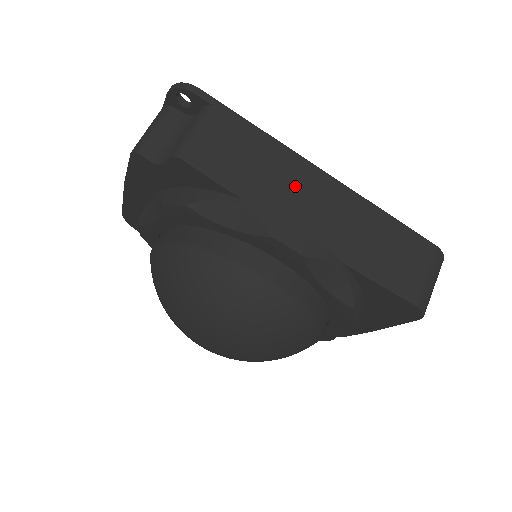
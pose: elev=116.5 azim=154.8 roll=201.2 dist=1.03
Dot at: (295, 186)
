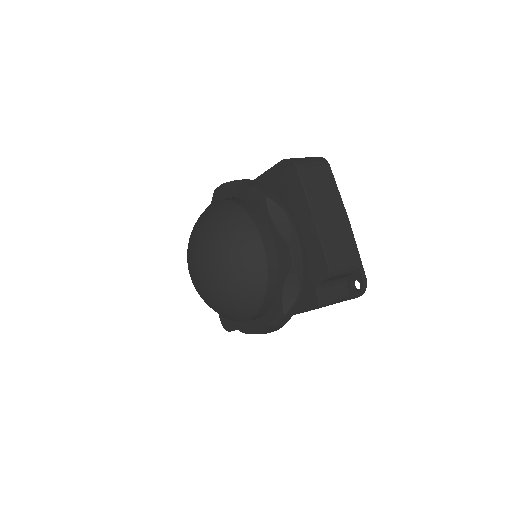
Dot at: occluded
